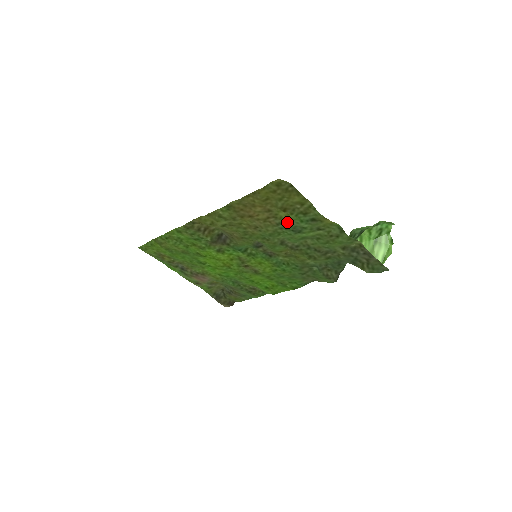
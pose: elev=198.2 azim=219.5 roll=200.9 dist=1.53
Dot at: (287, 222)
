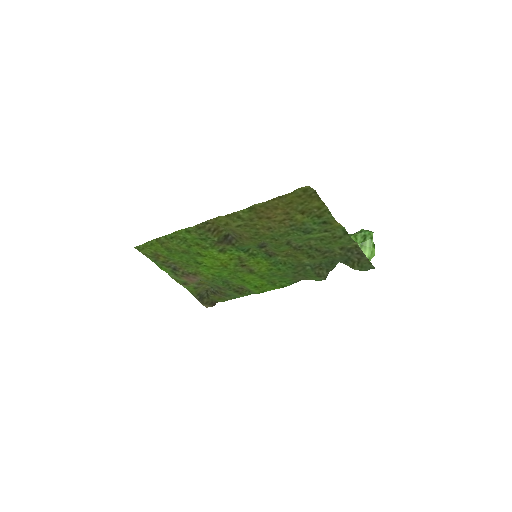
Dot at: (300, 224)
